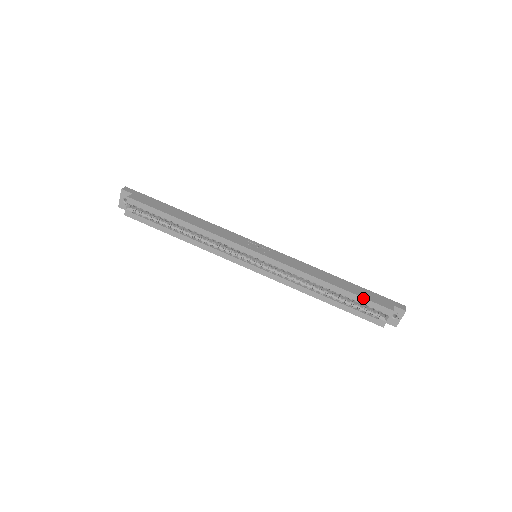
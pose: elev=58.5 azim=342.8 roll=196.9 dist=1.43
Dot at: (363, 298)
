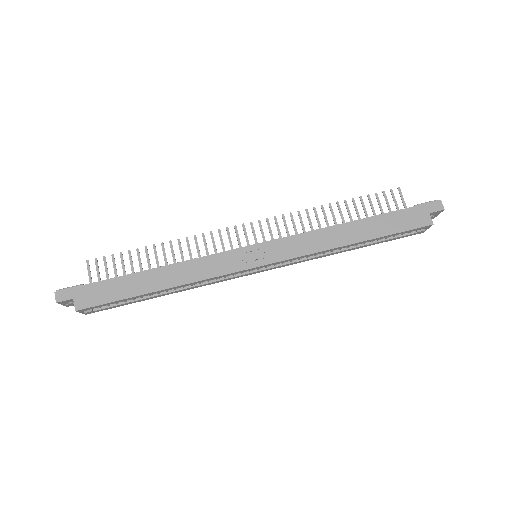
Dot at: (397, 233)
